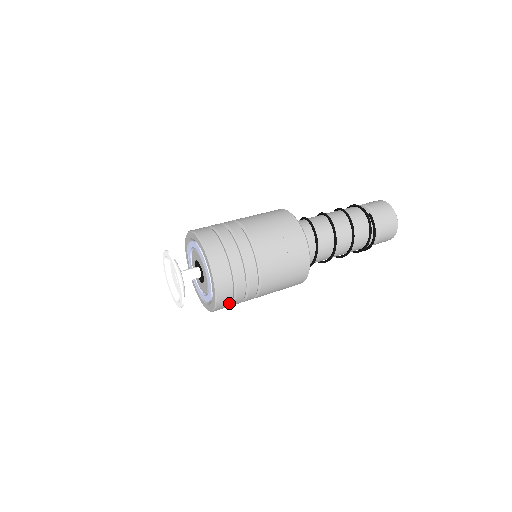
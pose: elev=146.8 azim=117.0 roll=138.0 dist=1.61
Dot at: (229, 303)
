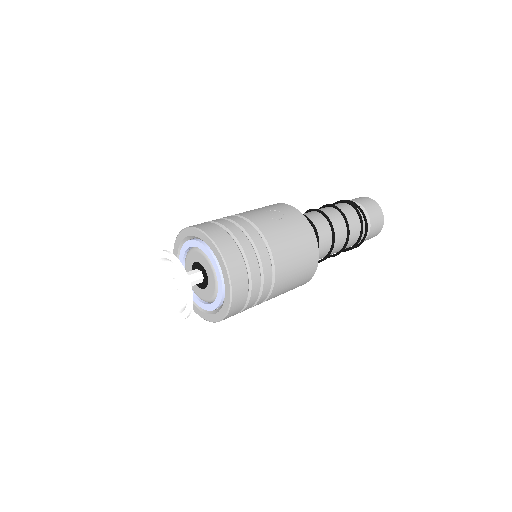
Dot at: (245, 282)
